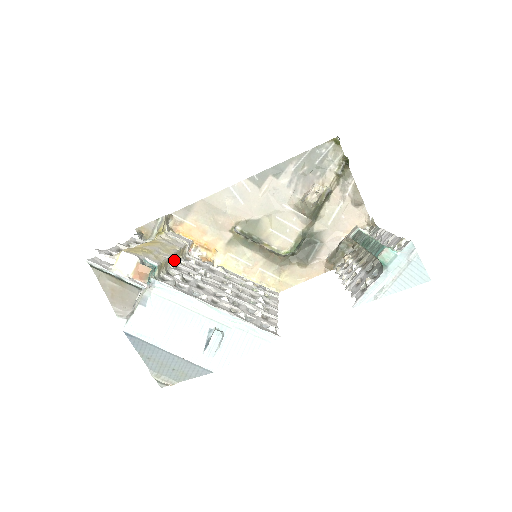
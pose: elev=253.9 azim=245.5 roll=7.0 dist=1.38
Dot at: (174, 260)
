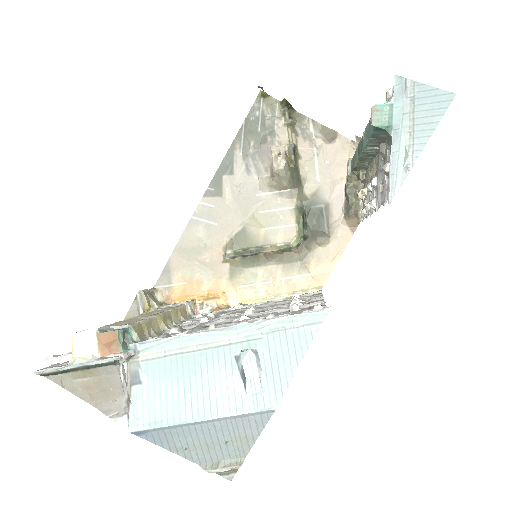
Dot at: (169, 322)
